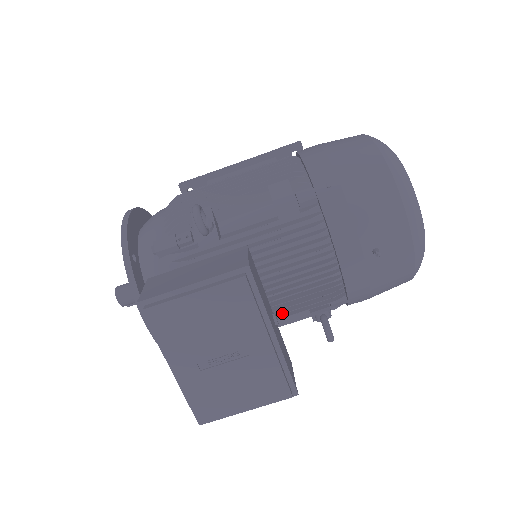
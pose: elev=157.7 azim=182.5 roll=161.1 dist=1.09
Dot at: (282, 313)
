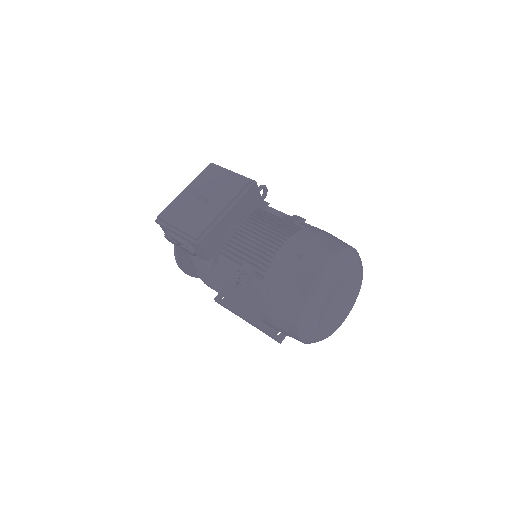
Dot at: occluded
